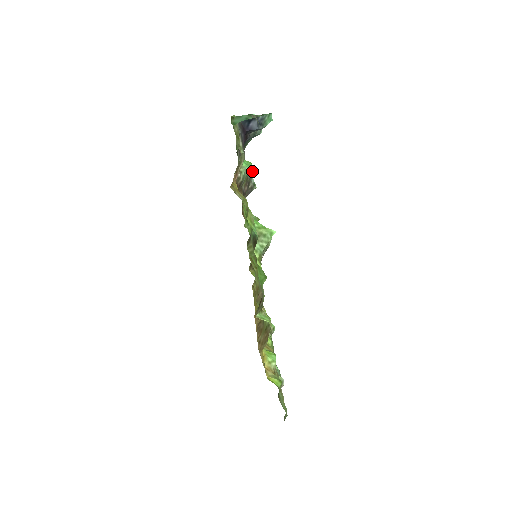
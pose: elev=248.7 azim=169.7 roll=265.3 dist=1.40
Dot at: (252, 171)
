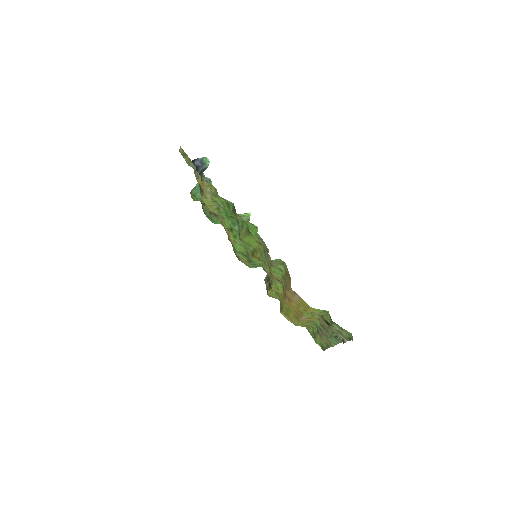
Dot at: occluded
